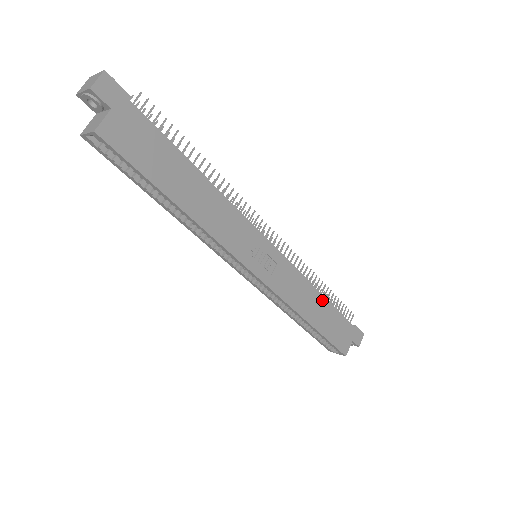
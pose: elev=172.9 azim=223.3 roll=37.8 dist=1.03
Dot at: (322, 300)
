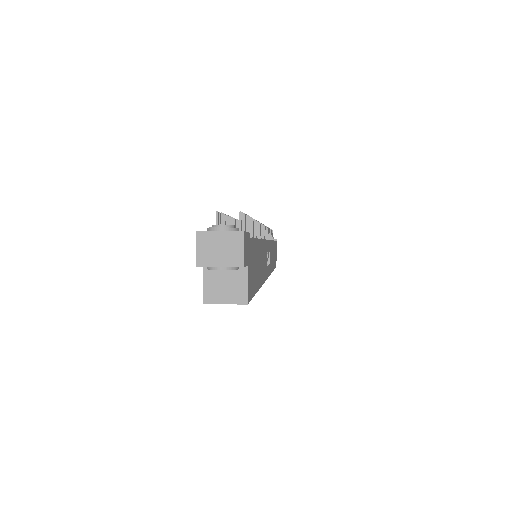
Dot at: (273, 245)
